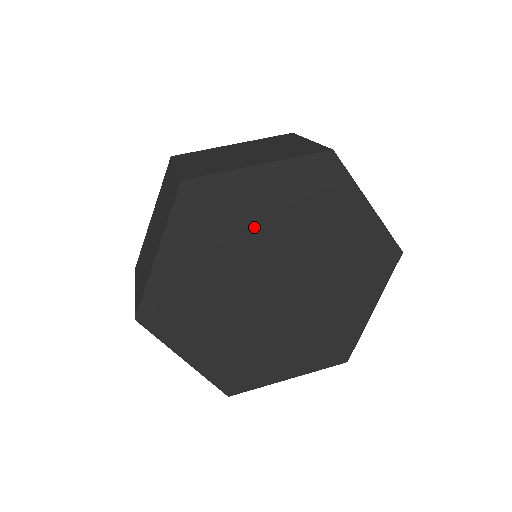
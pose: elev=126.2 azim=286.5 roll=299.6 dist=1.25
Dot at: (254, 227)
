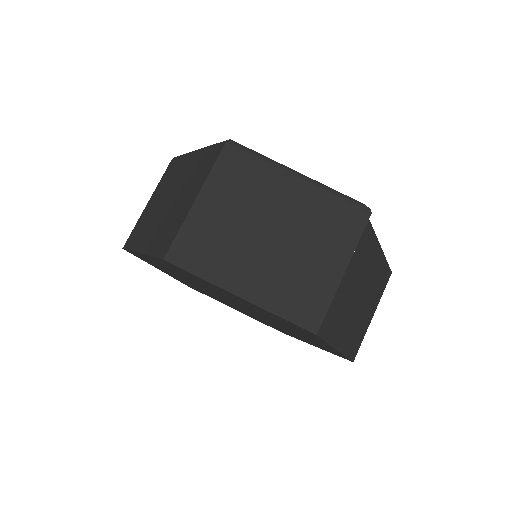
Dot at: (226, 295)
